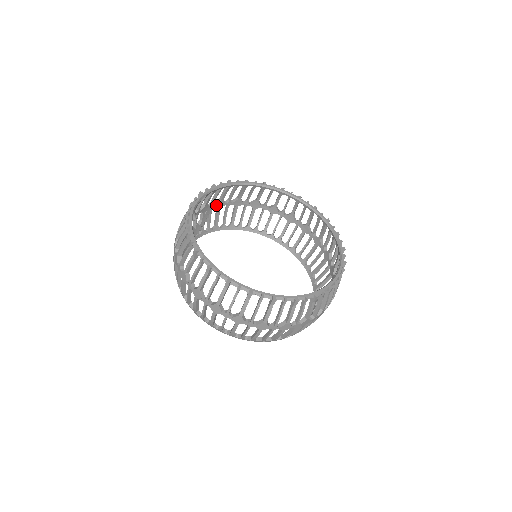
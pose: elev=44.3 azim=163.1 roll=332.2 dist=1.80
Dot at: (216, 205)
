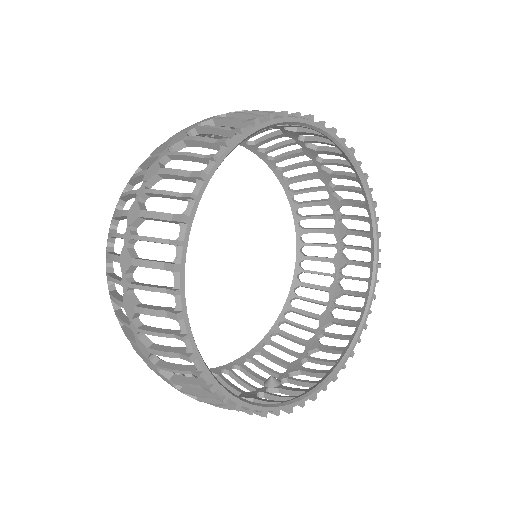
Dot at: (284, 129)
